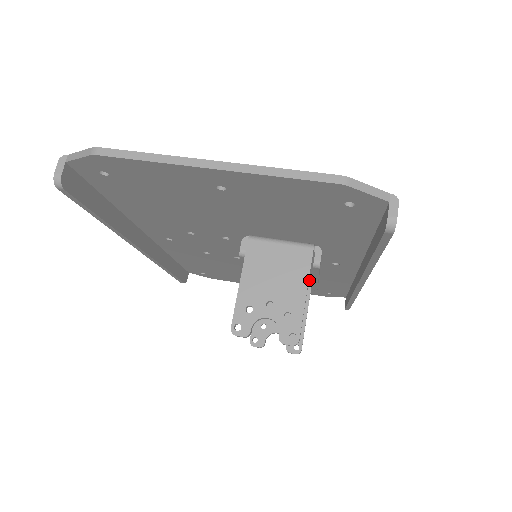
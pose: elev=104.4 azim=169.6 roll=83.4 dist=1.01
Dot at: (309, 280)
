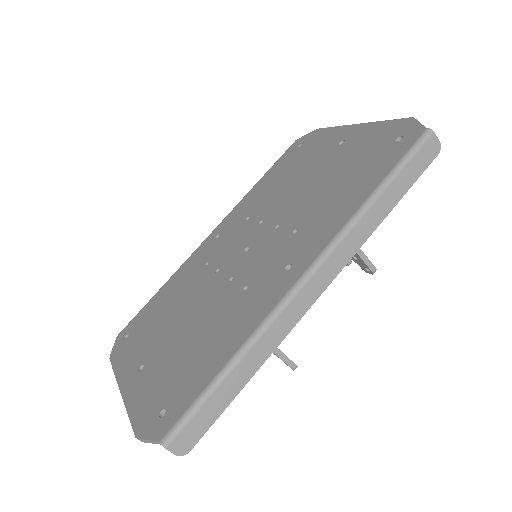
Dot at: occluded
